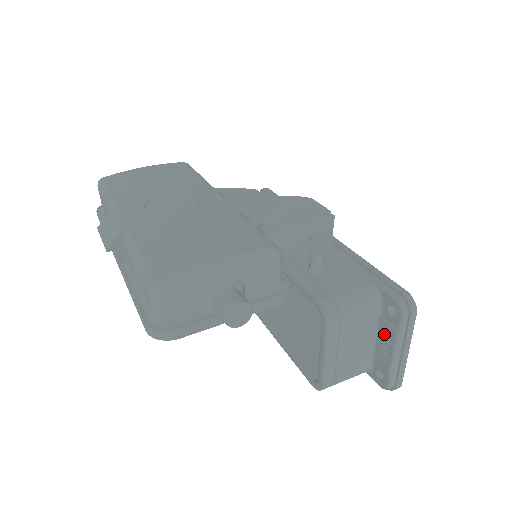
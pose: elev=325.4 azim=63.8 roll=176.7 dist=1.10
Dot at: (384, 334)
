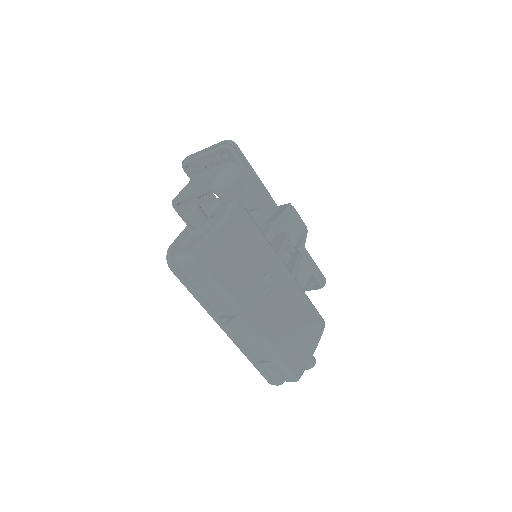
Dot at: occluded
